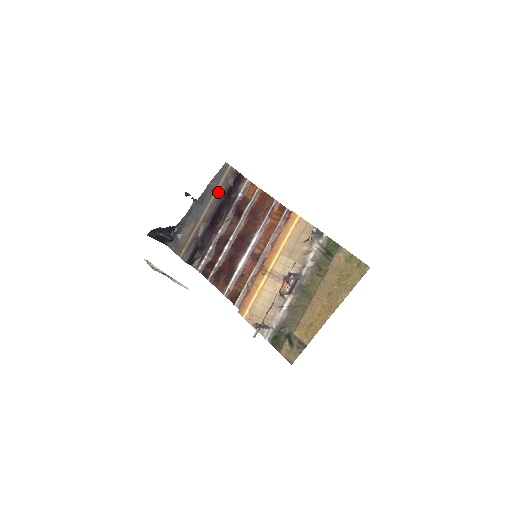
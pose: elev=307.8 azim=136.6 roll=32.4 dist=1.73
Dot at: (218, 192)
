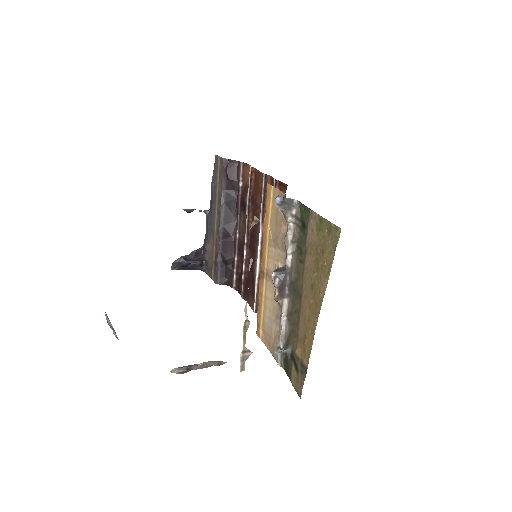
Dot at: (218, 193)
